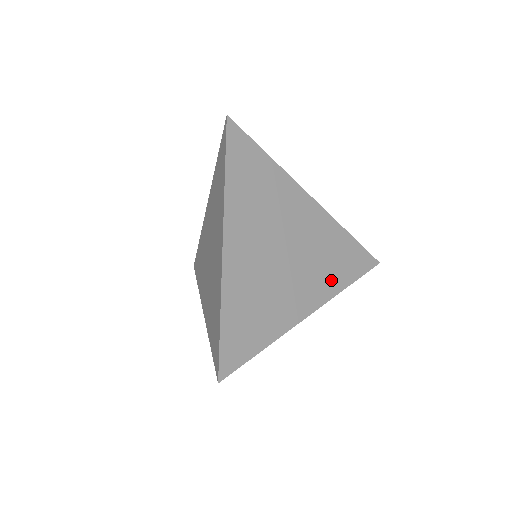
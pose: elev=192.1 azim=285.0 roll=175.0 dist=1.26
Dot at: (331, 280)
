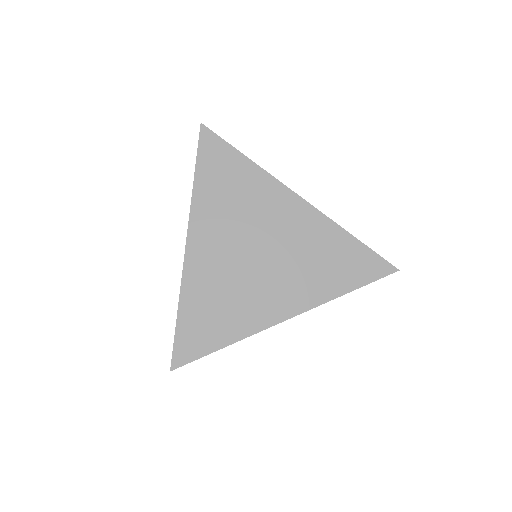
Dot at: (319, 286)
